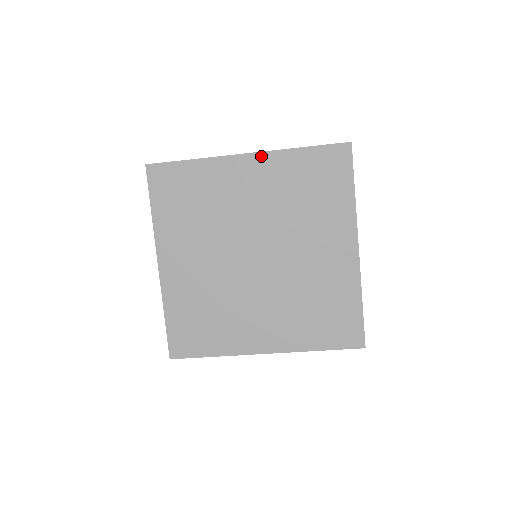
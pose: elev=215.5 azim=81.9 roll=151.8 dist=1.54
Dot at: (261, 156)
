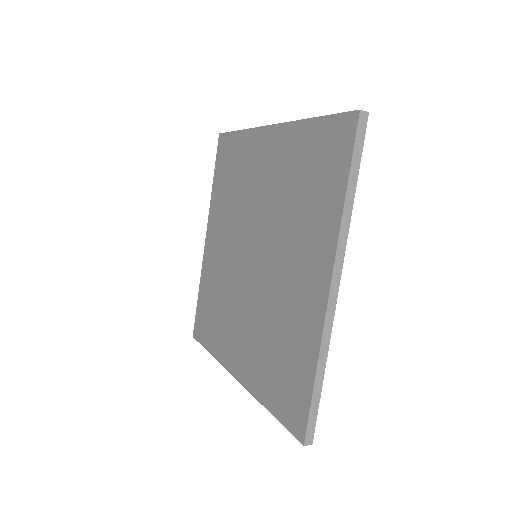
Dot at: (280, 129)
